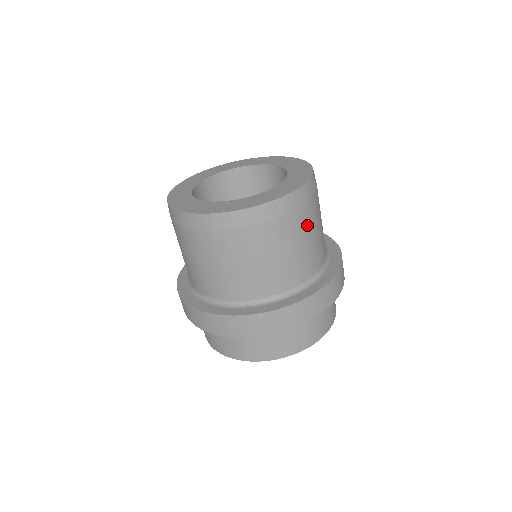
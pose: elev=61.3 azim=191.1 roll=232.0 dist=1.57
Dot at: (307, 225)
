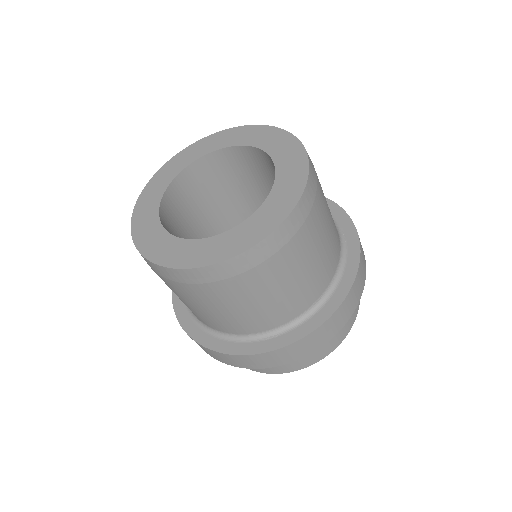
Dot at: (324, 205)
